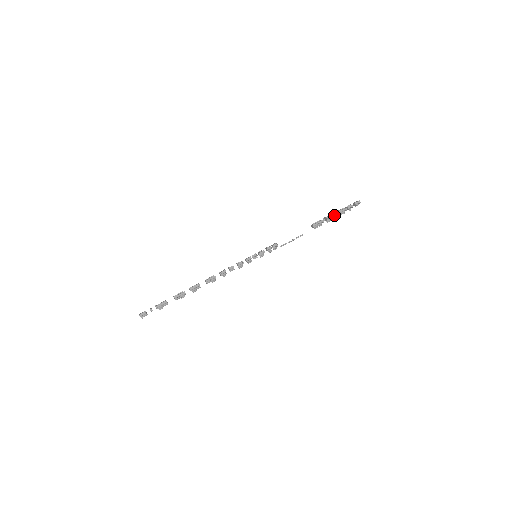
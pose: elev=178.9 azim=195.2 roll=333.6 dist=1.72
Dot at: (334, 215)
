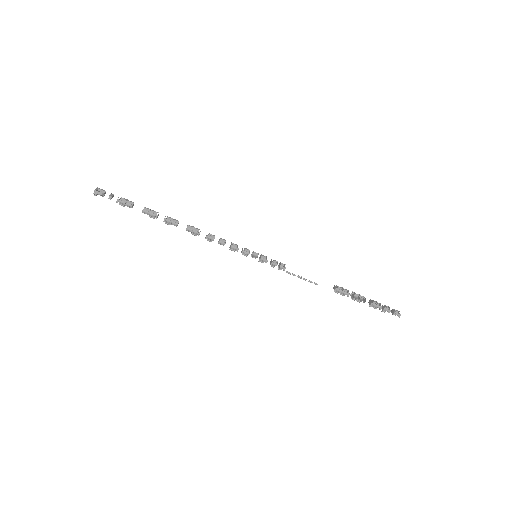
Dot at: (365, 300)
